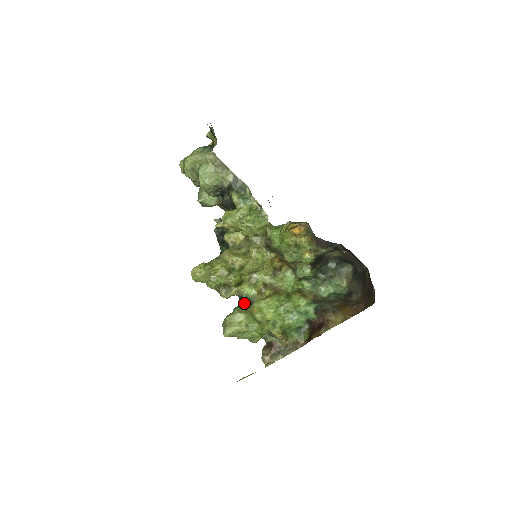
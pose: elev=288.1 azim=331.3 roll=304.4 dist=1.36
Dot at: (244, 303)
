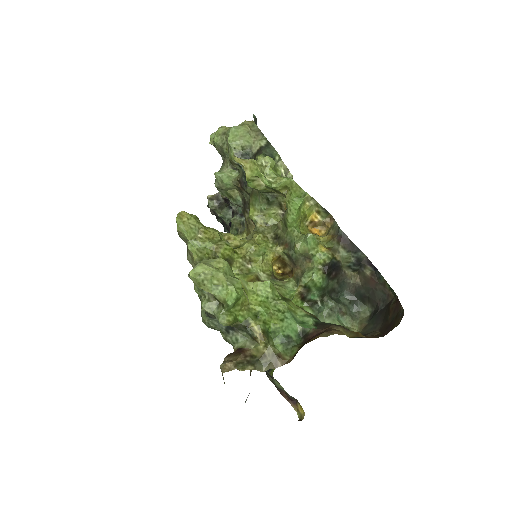
Dot at: occluded
